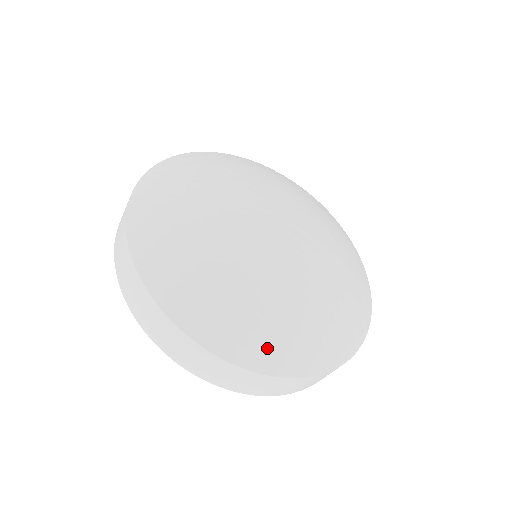
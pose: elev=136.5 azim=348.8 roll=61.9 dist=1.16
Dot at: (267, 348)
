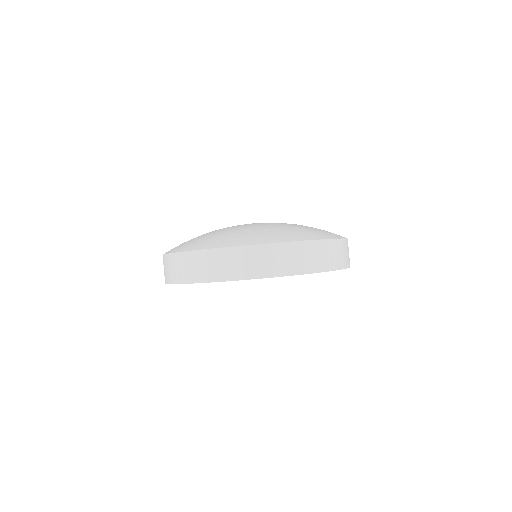
Dot at: occluded
